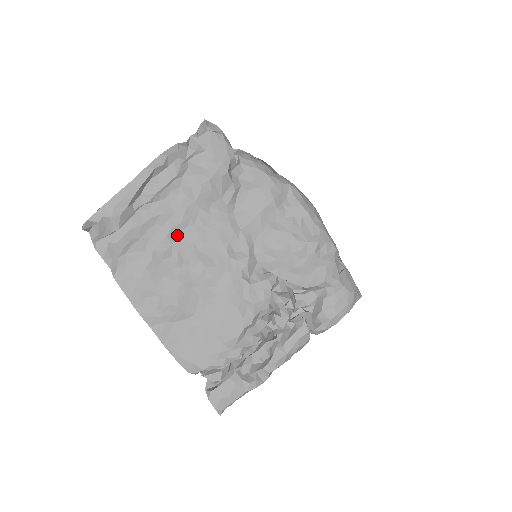
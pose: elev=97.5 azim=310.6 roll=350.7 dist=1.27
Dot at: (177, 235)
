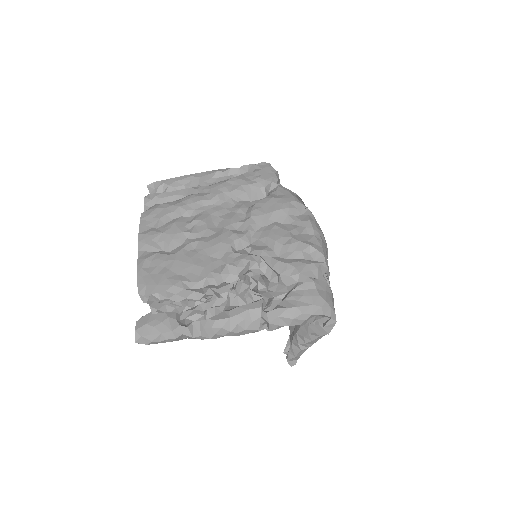
Dot at: (203, 206)
